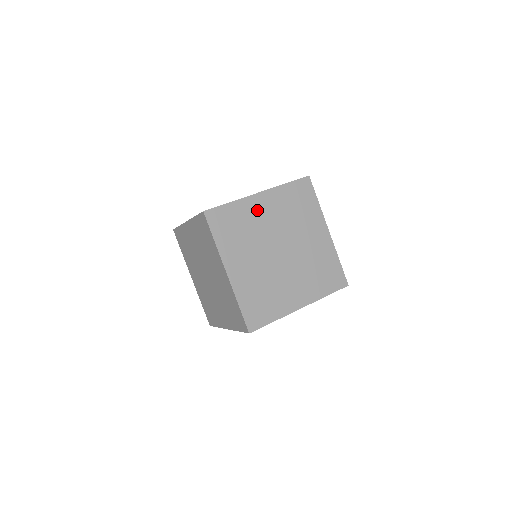
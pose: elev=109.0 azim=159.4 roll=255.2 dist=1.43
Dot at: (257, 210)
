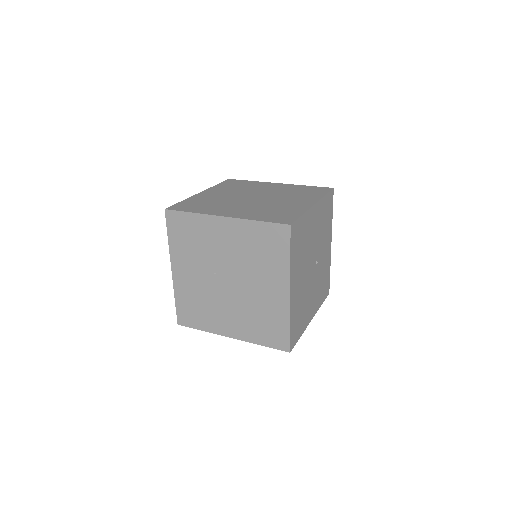
Dot at: (209, 196)
